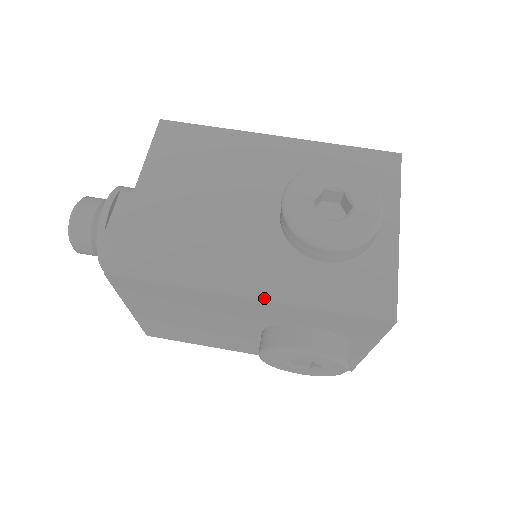
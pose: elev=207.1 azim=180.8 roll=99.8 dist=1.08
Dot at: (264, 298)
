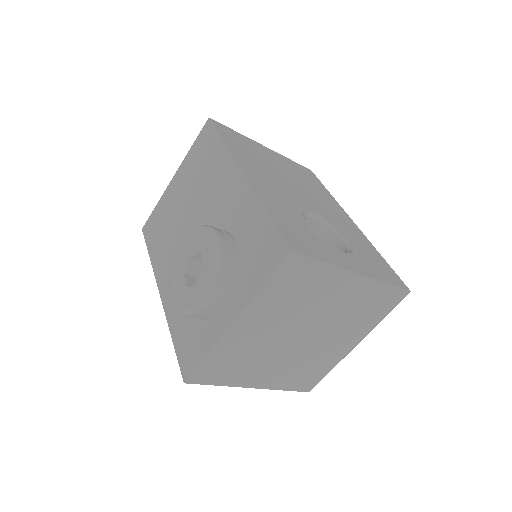
Dot at: (162, 301)
